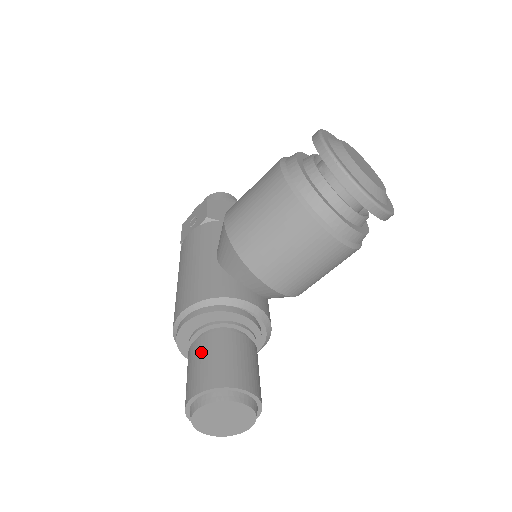
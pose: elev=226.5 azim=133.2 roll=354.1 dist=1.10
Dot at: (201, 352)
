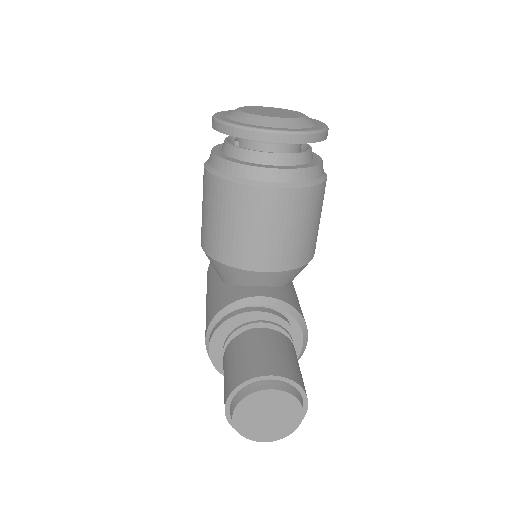
Dot at: (225, 365)
